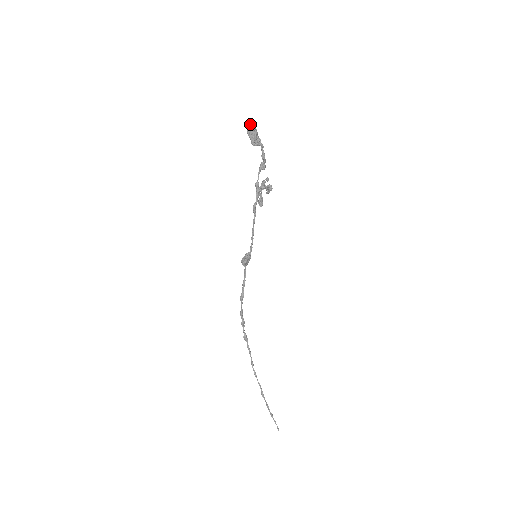
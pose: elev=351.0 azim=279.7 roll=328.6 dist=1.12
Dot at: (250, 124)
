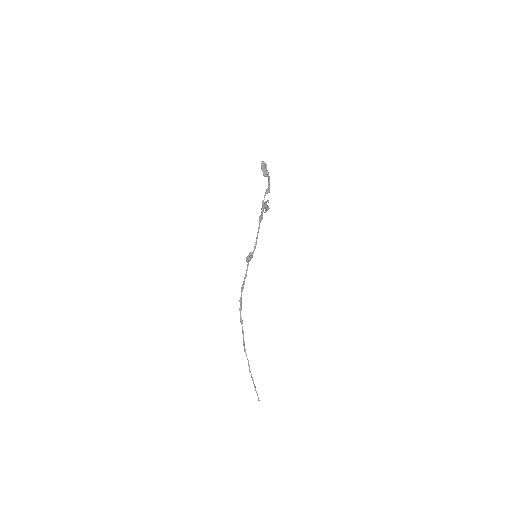
Dot at: (263, 162)
